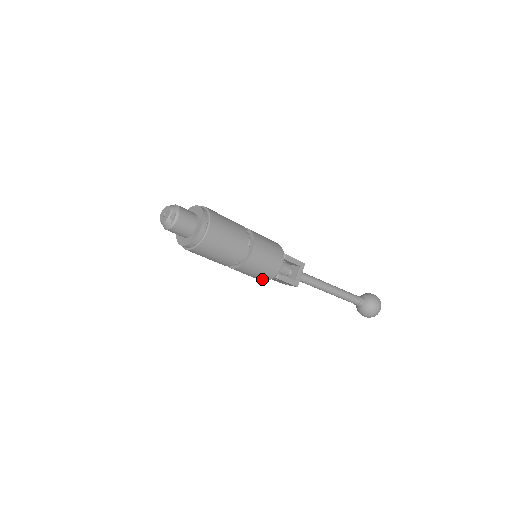
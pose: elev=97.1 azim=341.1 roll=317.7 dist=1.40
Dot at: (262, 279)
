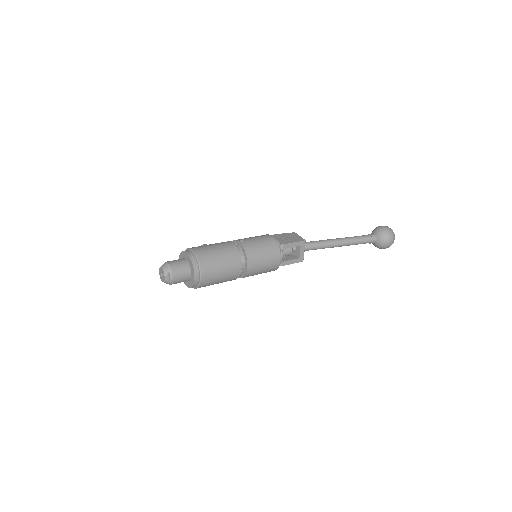
Dot at: occluded
